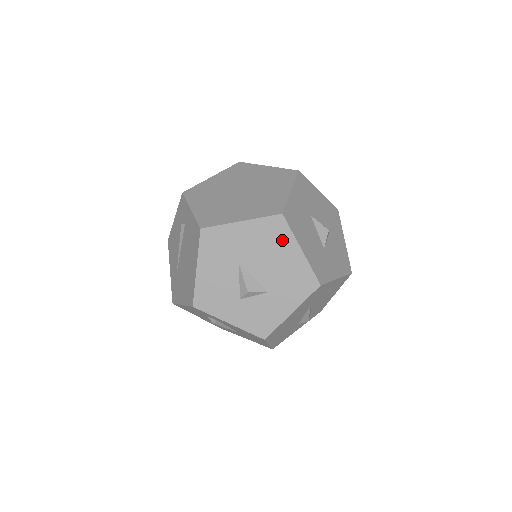
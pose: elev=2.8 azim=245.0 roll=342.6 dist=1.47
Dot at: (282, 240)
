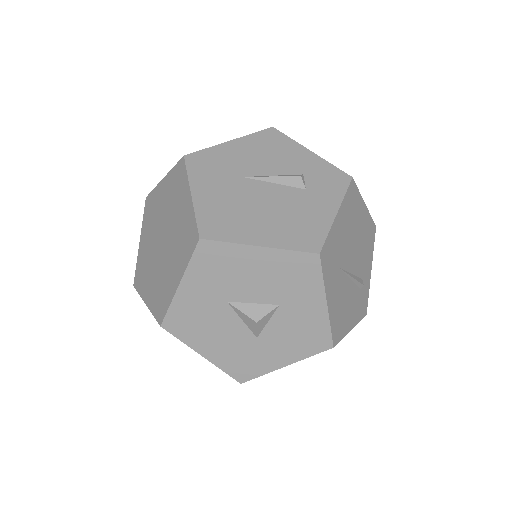
Dot at: occluded
